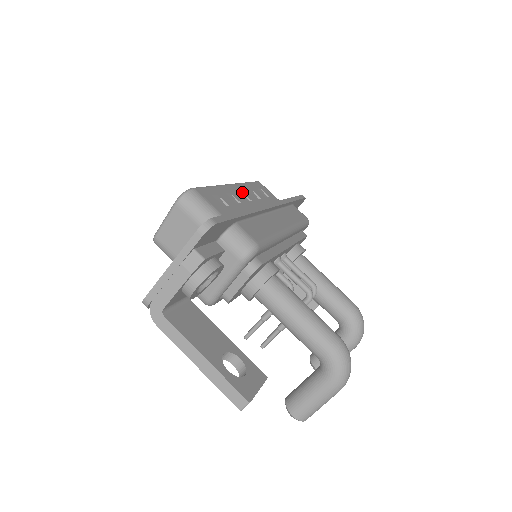
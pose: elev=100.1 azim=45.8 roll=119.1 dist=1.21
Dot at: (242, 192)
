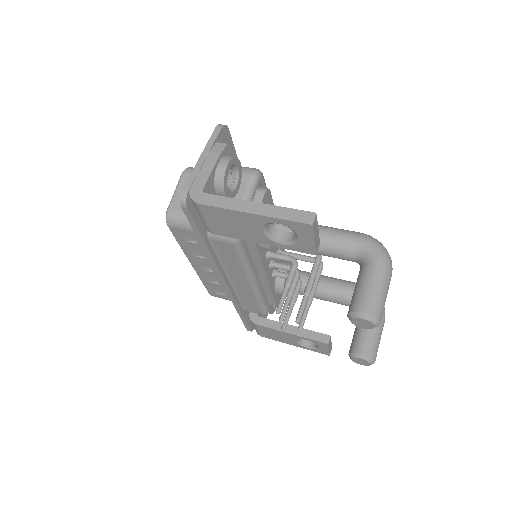
Dot at: occluded
